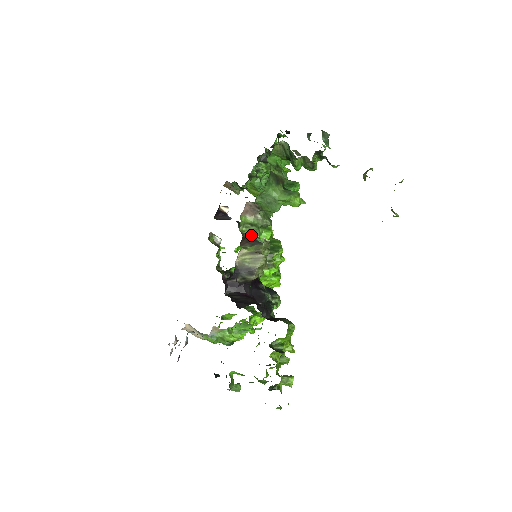
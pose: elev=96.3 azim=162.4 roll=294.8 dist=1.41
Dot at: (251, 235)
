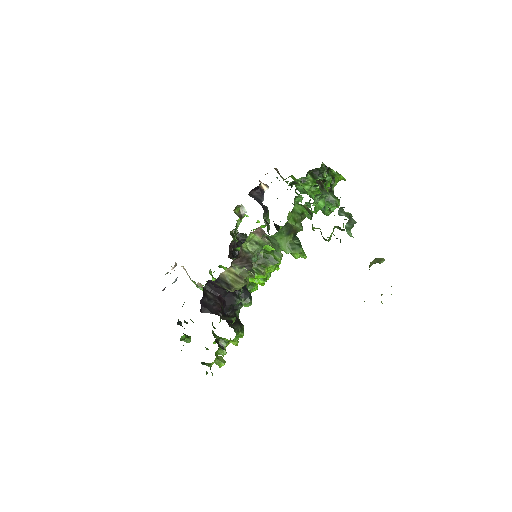
Dot at: (249, 254)
